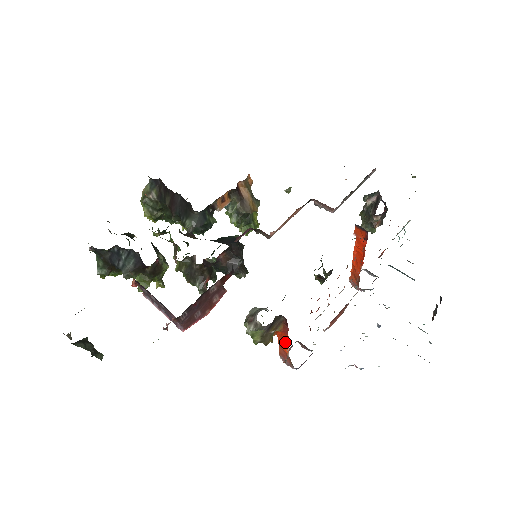
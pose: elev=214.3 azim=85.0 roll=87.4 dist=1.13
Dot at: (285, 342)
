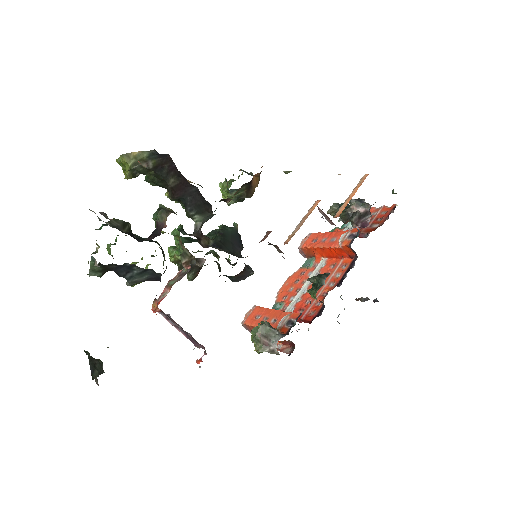
Dot at: occluded
